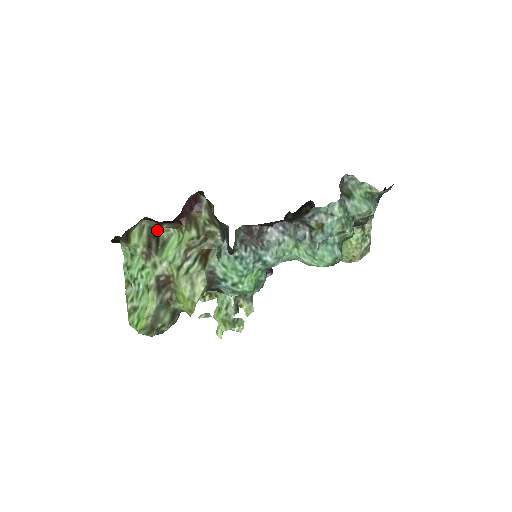
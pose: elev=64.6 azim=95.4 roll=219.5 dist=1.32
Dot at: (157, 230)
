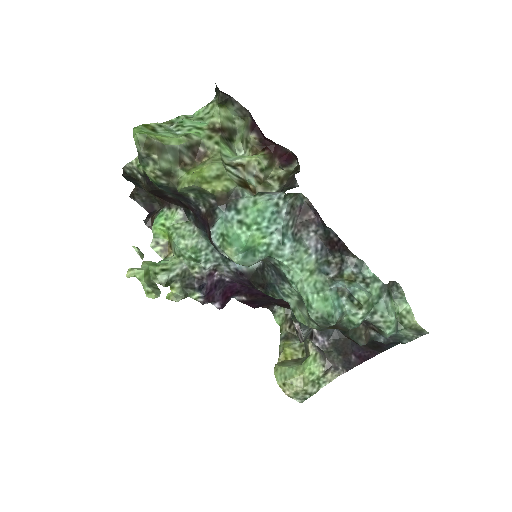
Dot at: (235, 139)
